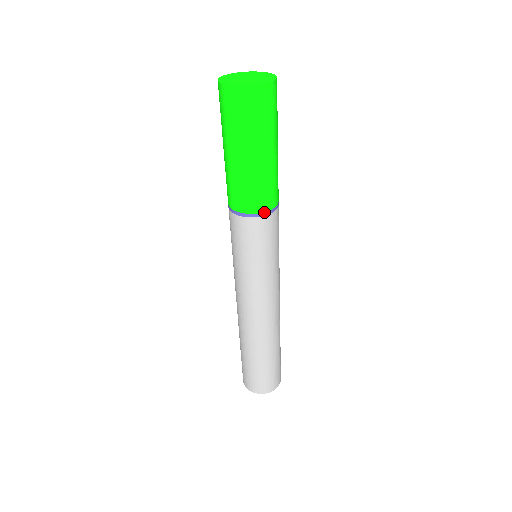
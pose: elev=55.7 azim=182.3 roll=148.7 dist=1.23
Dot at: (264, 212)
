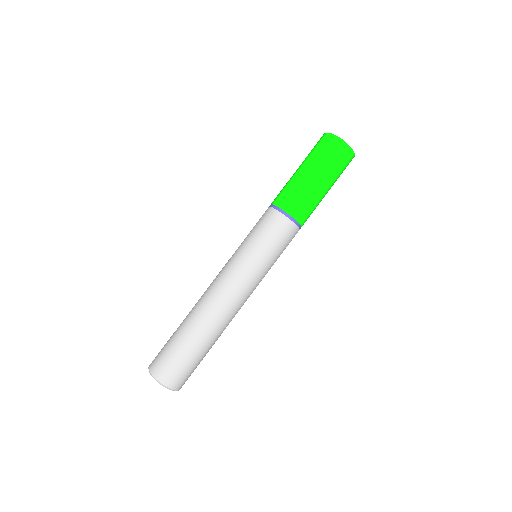
Dot at: (284, 211)
